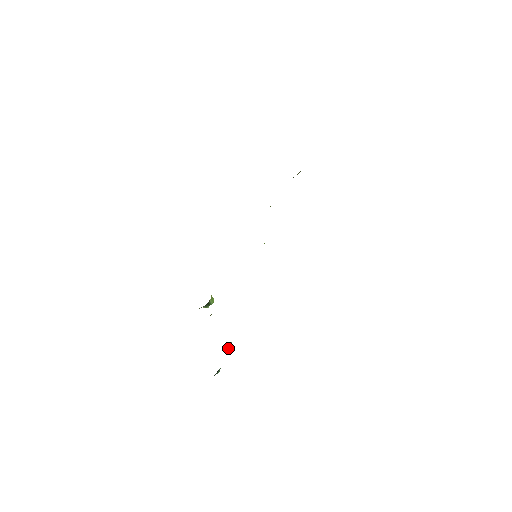
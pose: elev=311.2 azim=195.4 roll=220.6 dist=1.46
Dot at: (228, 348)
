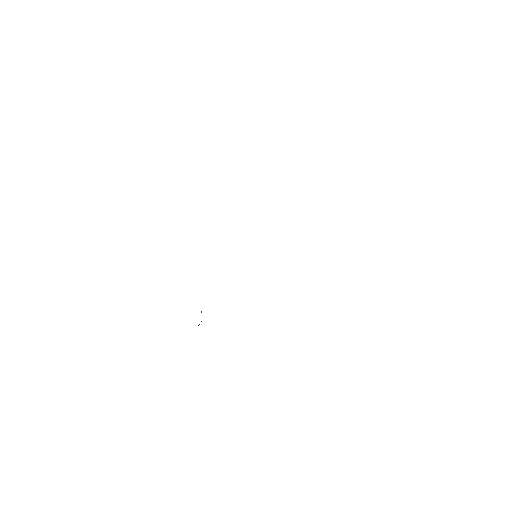
Dot at: occluded
